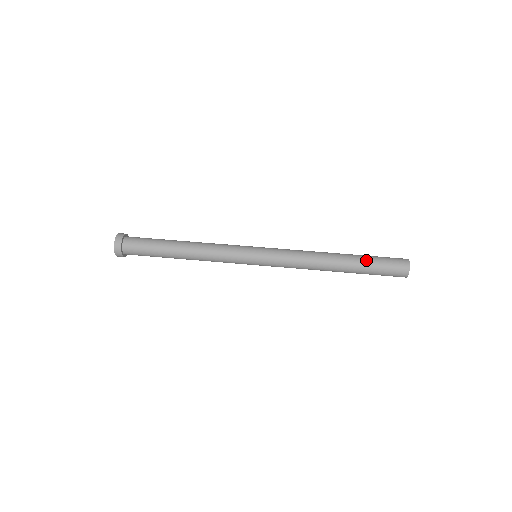
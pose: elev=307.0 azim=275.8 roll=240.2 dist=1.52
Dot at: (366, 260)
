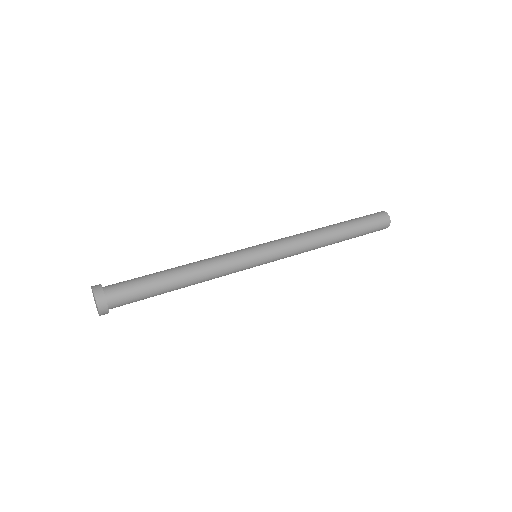
Dot at: (352, 220)
